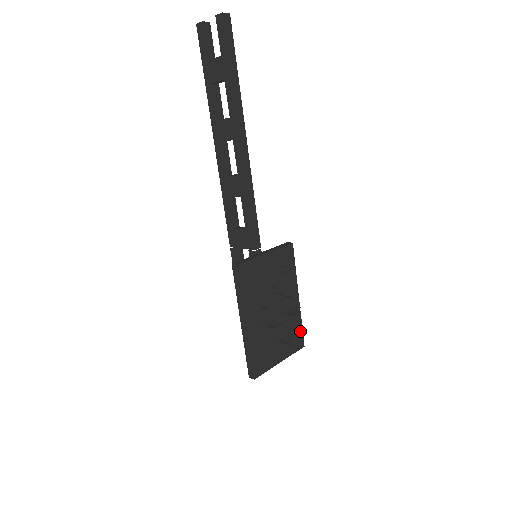
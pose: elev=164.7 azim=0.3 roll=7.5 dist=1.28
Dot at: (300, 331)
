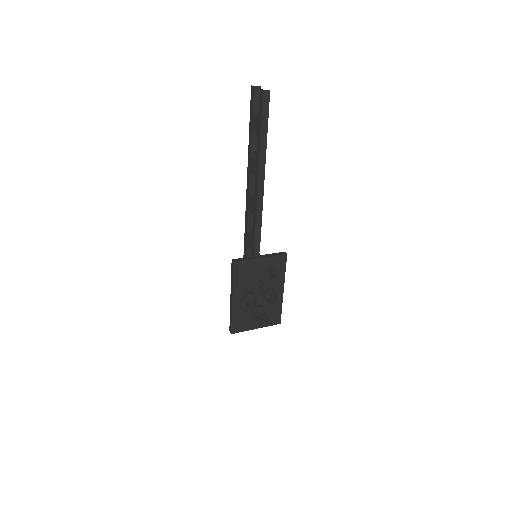
Dot at: (279, 313)
